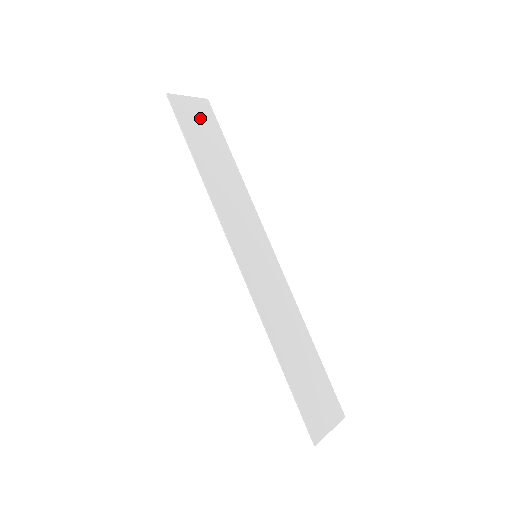
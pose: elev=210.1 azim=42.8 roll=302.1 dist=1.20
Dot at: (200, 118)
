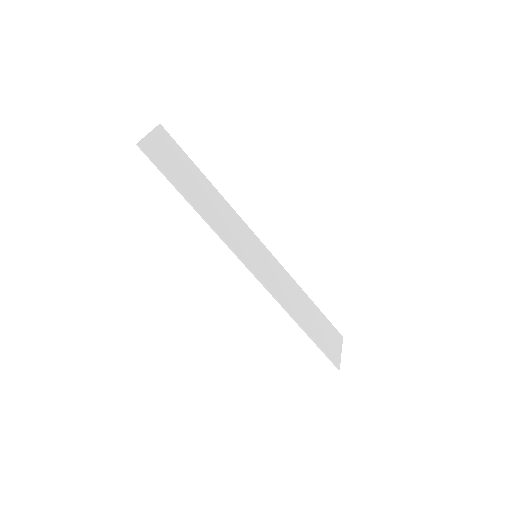
Dot at: (167, 151)
